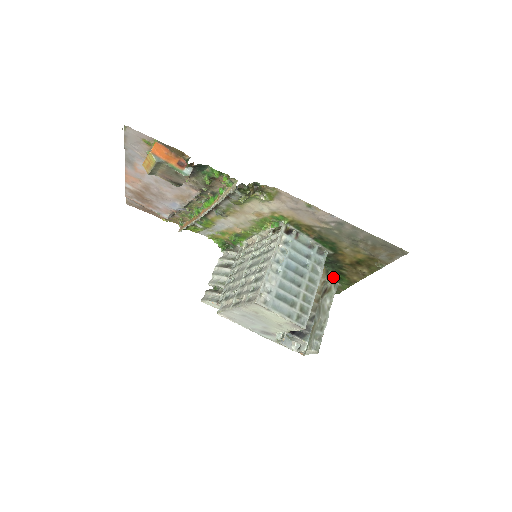
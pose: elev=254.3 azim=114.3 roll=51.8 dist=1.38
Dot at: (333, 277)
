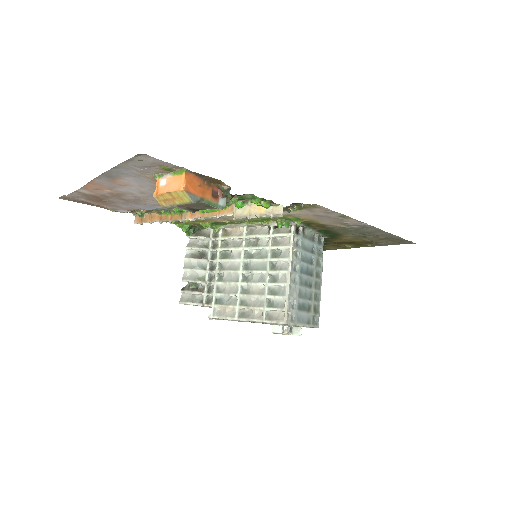
Dot at: occluded
